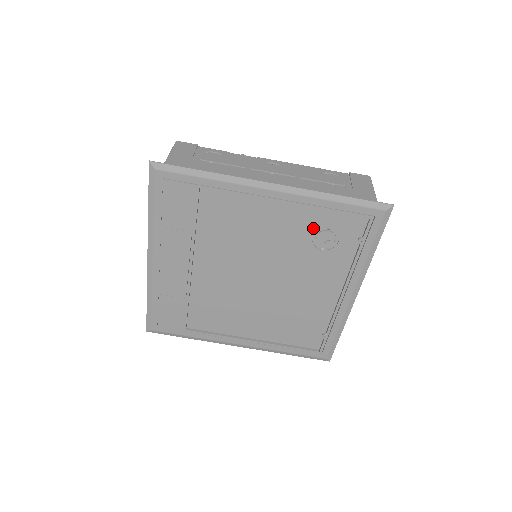
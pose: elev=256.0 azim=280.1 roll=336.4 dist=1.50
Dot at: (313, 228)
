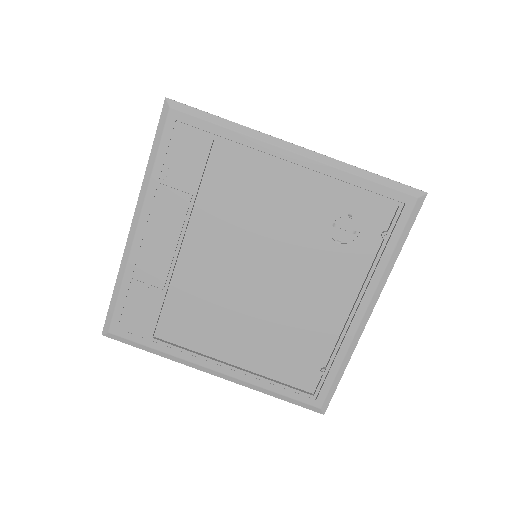
Dot at: (332, 211)
